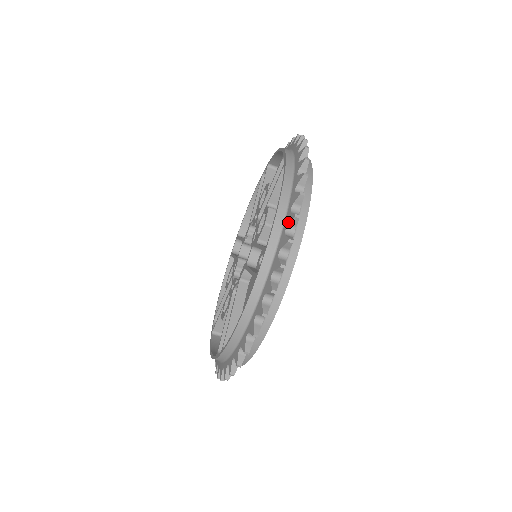
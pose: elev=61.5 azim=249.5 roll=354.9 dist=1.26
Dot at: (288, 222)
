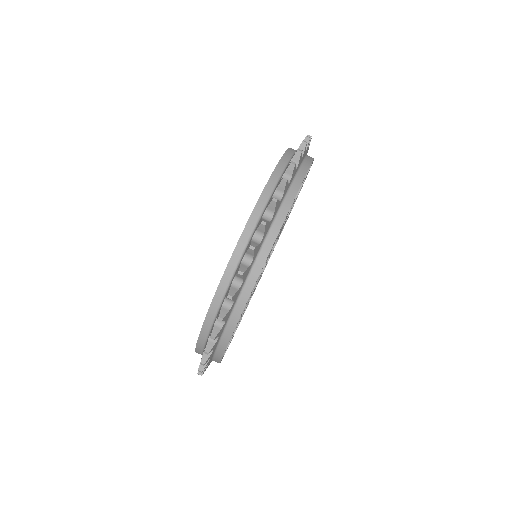
Dot at: (284, 171)
